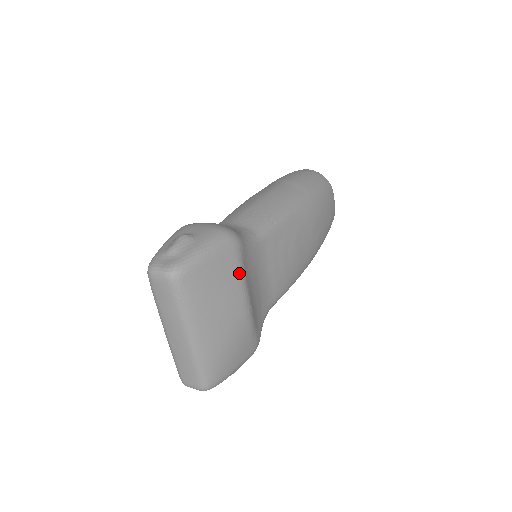
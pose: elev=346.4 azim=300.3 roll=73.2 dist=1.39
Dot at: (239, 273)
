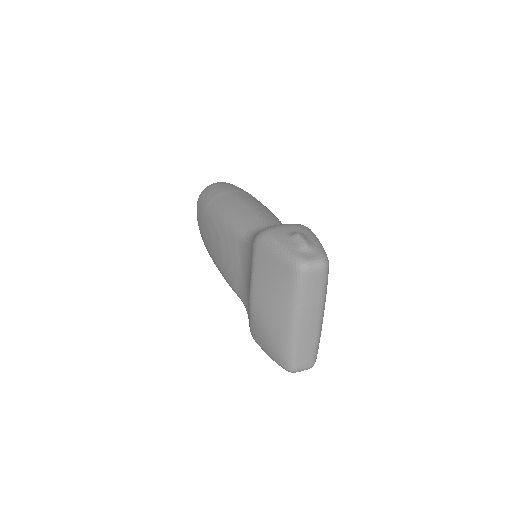
Dot at: occluded
